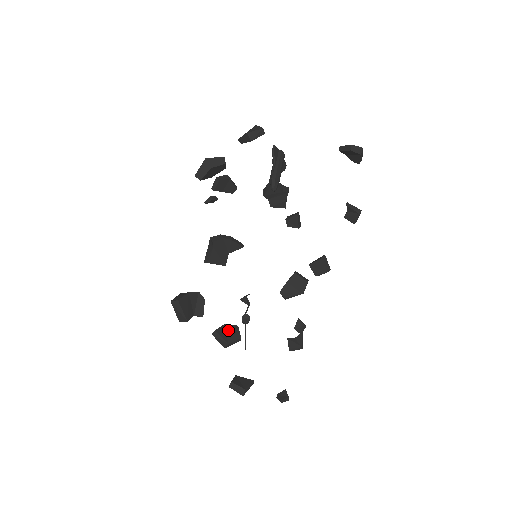
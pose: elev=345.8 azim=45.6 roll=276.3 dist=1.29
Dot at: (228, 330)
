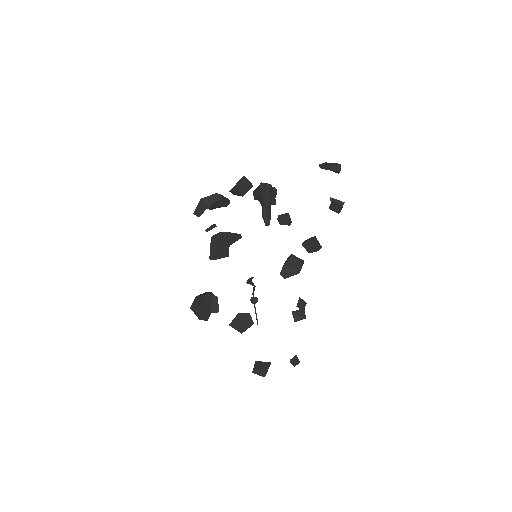
Dot at: (242, 319)
